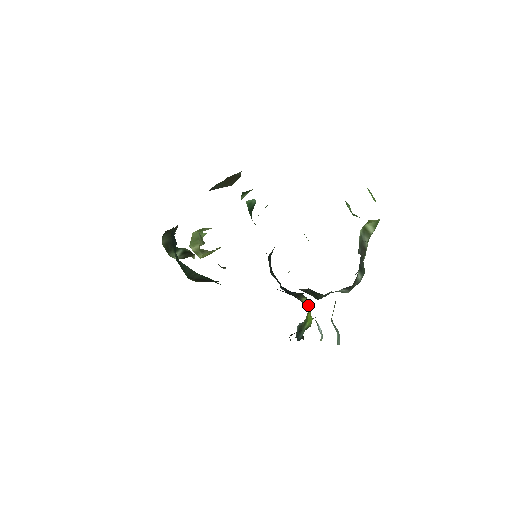
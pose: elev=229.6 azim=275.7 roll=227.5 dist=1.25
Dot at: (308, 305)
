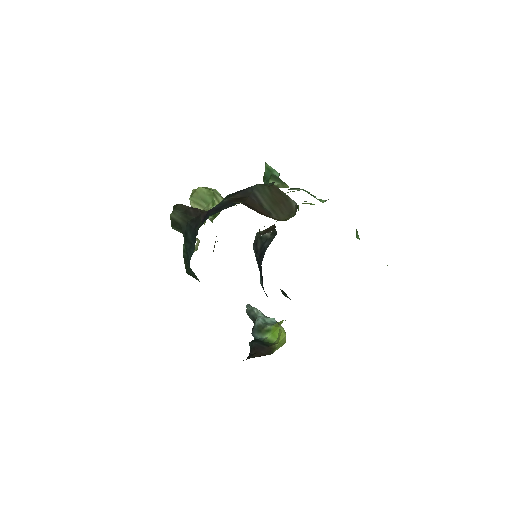
Dot at: (281, 329)
